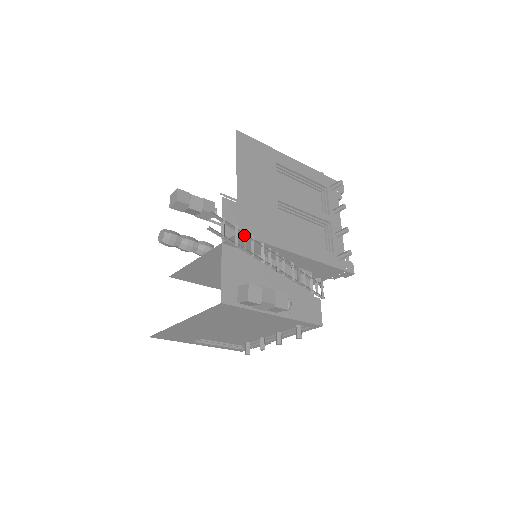
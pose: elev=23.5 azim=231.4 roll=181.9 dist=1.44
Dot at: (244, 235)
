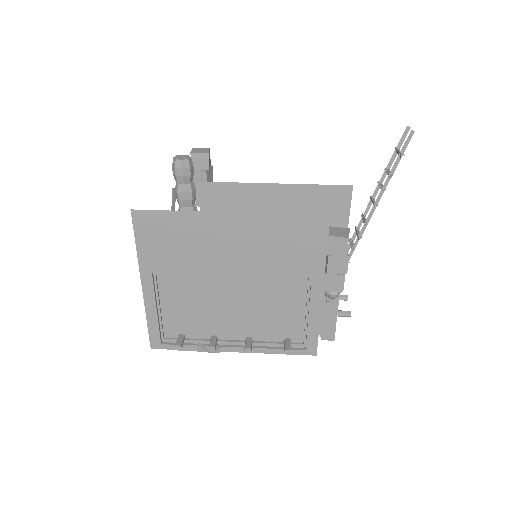
Dot at: (381, 183)
